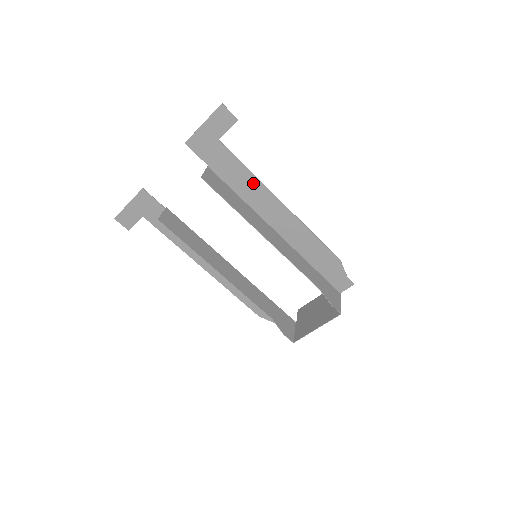
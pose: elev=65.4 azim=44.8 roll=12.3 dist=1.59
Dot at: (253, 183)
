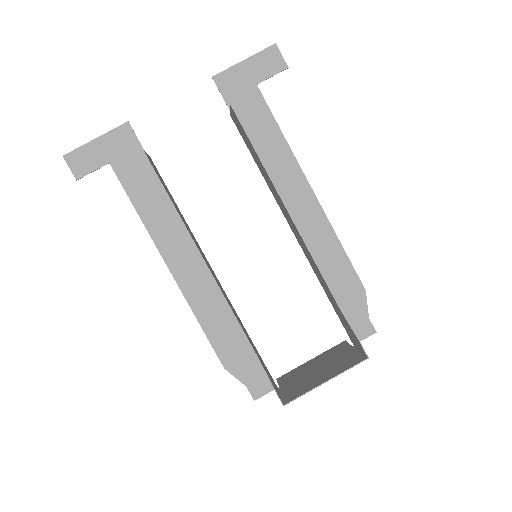
Dot at: (282, 151)
